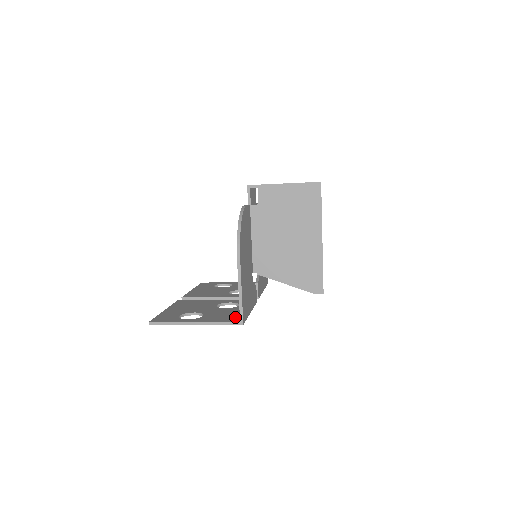
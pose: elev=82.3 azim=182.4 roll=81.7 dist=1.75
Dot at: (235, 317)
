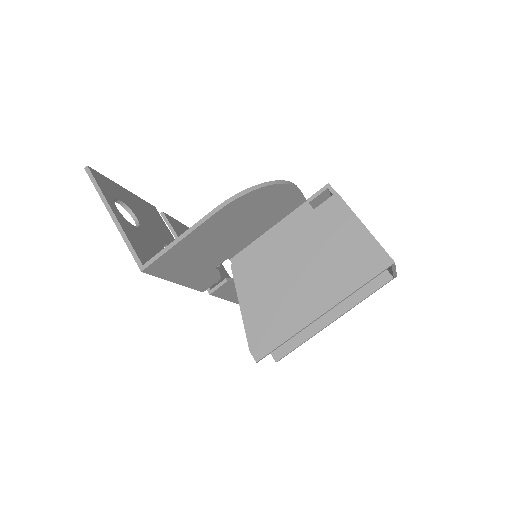
Dot at: occluded
